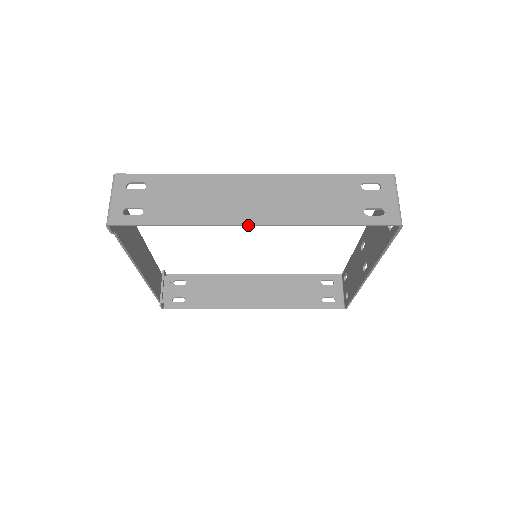
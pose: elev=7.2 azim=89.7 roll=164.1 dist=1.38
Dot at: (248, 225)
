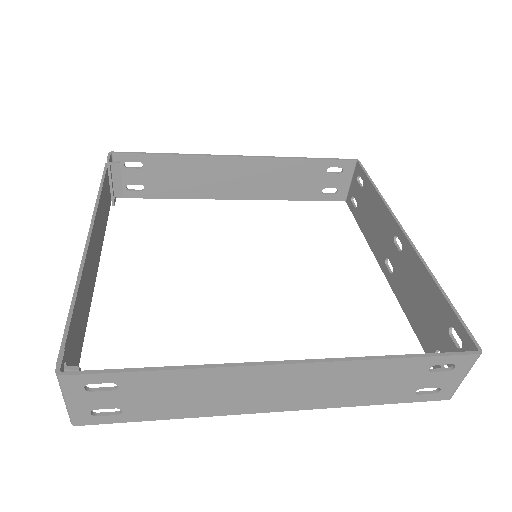
Dot at: (267, 411)
